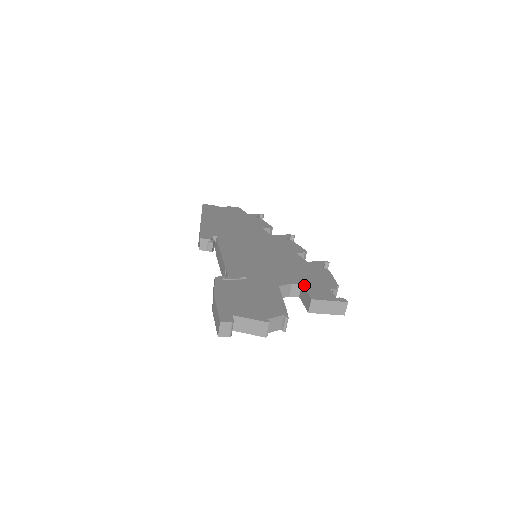
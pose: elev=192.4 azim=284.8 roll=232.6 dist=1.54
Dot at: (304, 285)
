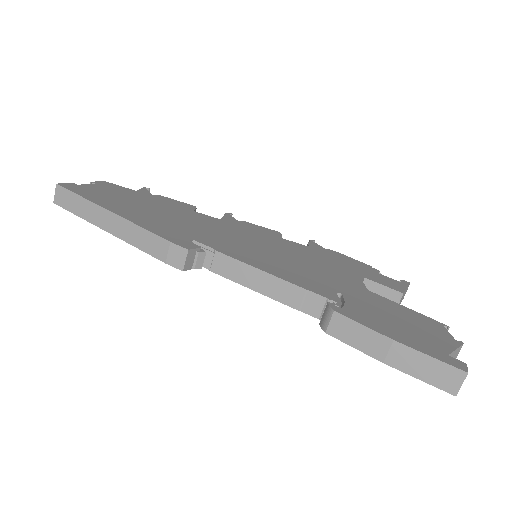
Dot at: (369, 278)
